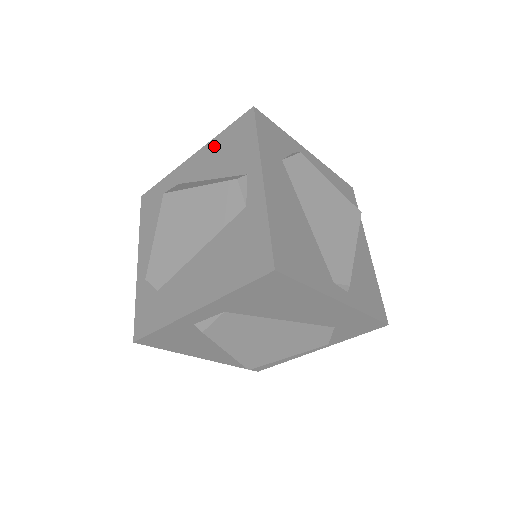
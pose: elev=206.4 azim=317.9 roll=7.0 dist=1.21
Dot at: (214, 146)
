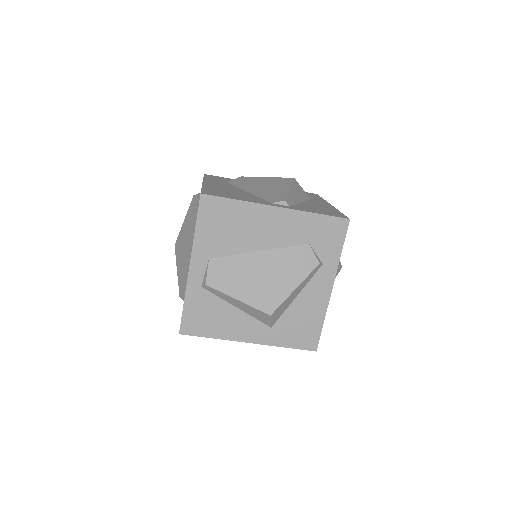
Dot at: occluded
